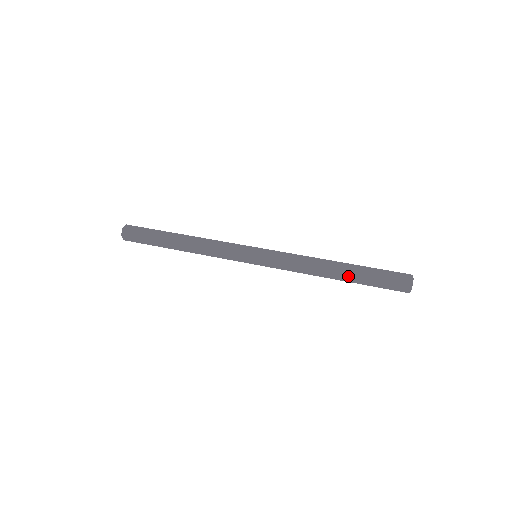
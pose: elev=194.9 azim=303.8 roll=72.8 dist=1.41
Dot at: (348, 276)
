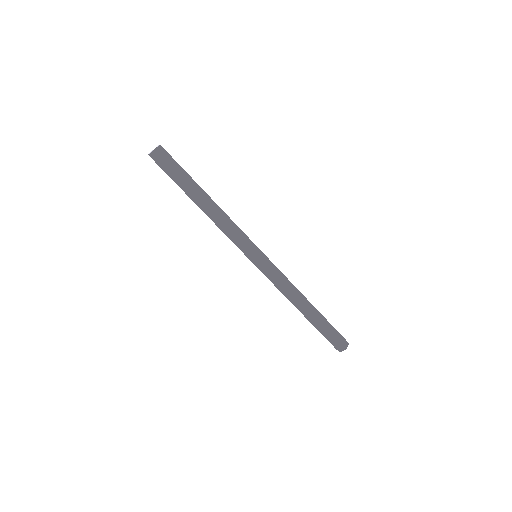
Dot at: (314, 315)
